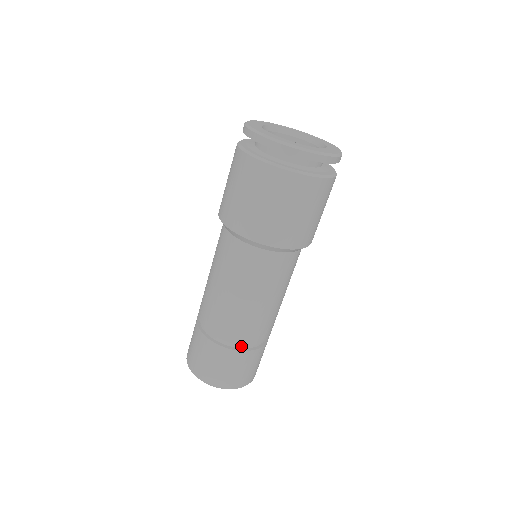
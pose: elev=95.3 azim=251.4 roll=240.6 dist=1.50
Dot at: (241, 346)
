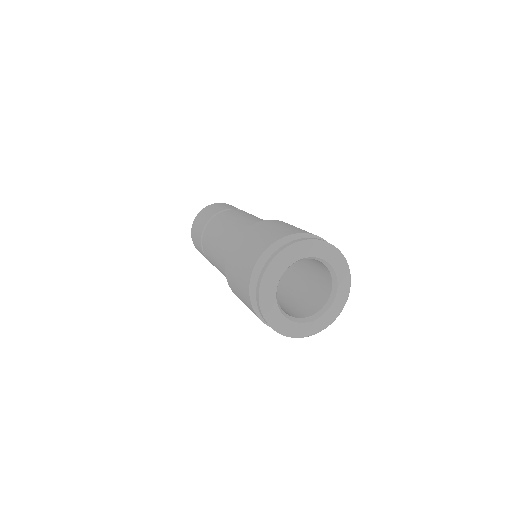
Dot at: occluded
